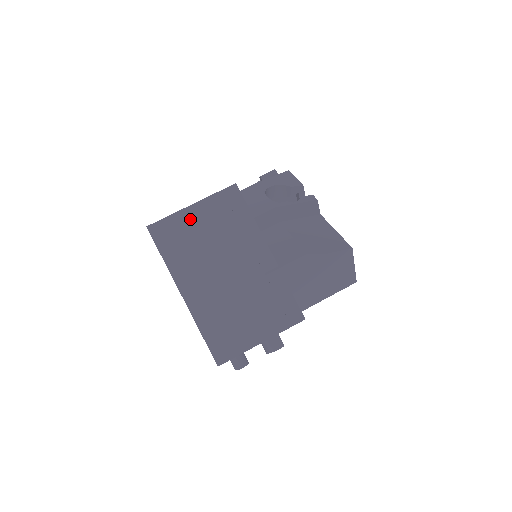
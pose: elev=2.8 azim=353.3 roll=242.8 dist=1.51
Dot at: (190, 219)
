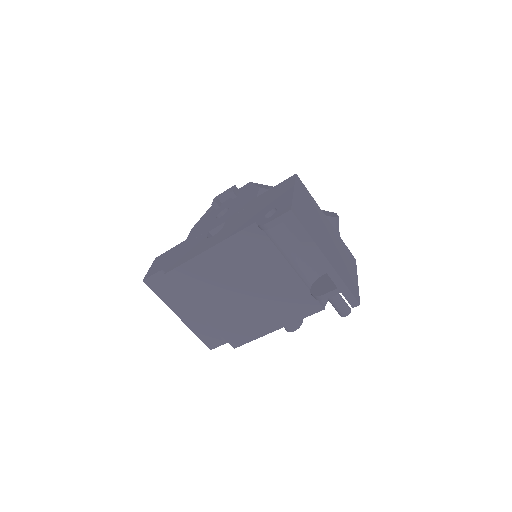
Dot at: (299, 201)
